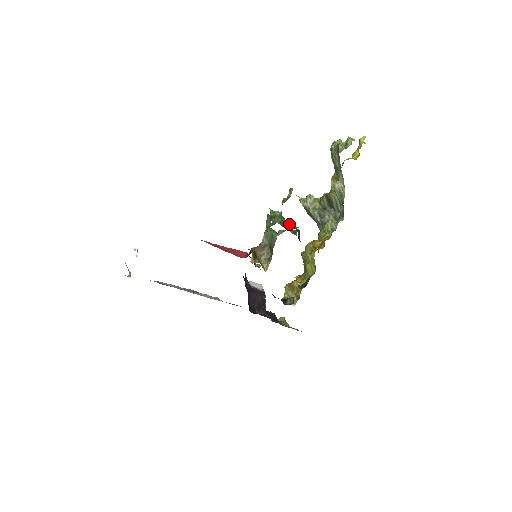
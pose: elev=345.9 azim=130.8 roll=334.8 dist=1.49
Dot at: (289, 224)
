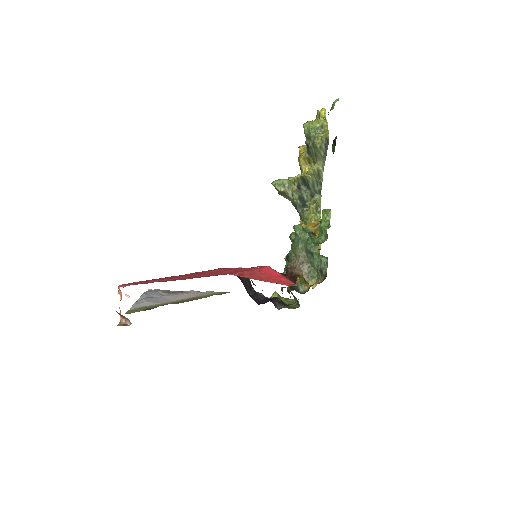
Dot at: occluded
